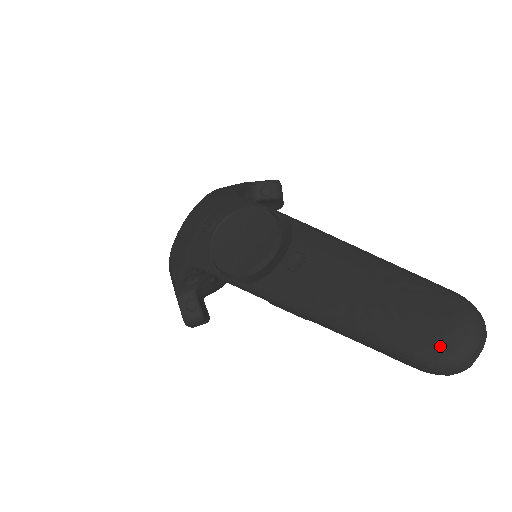
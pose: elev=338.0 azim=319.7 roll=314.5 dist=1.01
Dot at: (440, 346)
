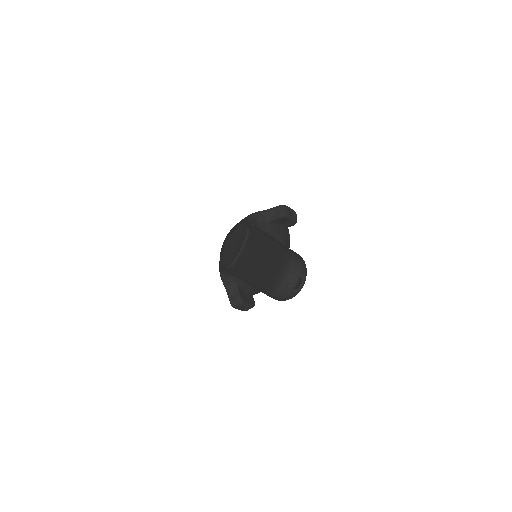
Dot at: (273, 282)
